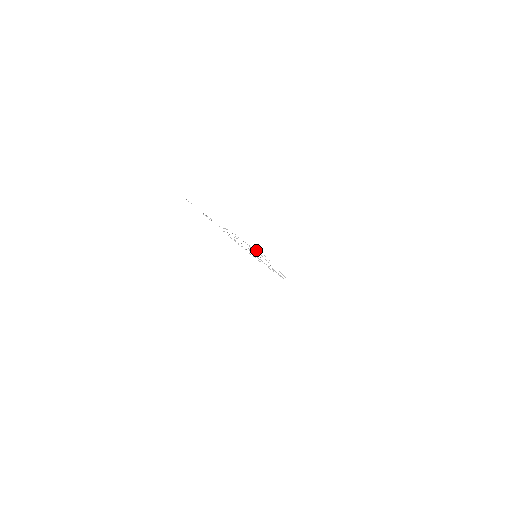
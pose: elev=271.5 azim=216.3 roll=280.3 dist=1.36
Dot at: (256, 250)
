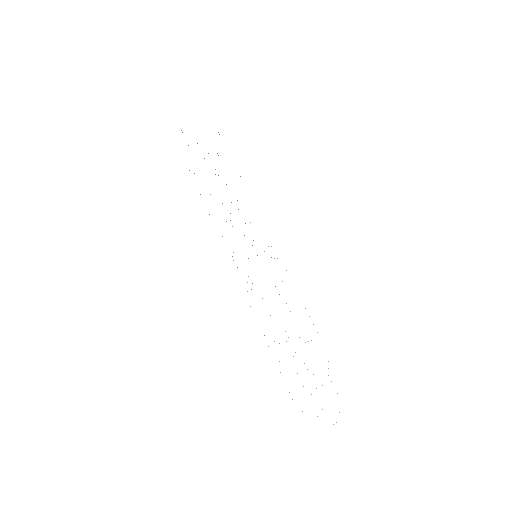
Dot at: occluded
